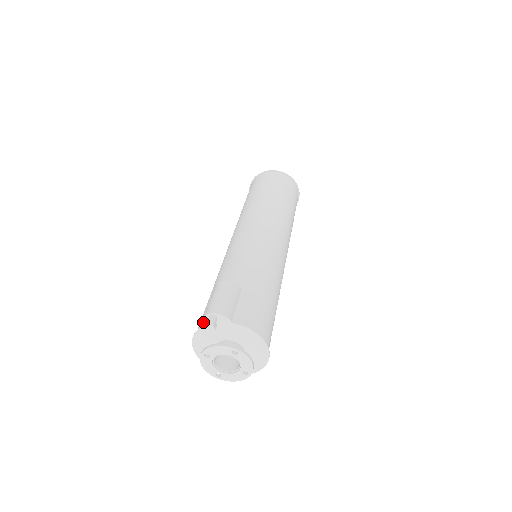
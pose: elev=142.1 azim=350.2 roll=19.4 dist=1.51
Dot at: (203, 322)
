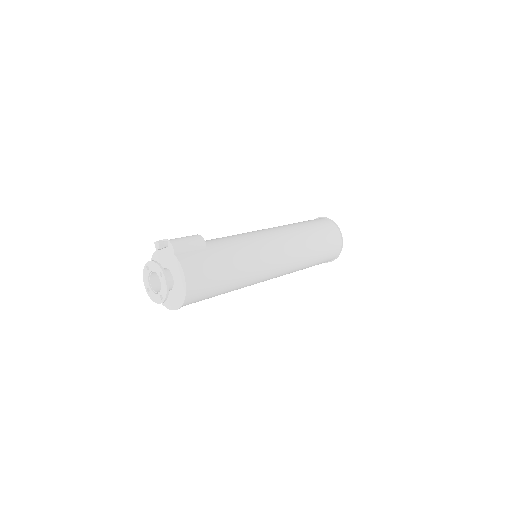
Dot at: occluded
